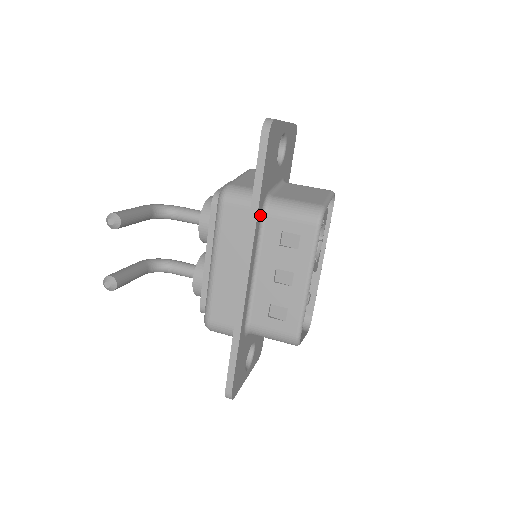
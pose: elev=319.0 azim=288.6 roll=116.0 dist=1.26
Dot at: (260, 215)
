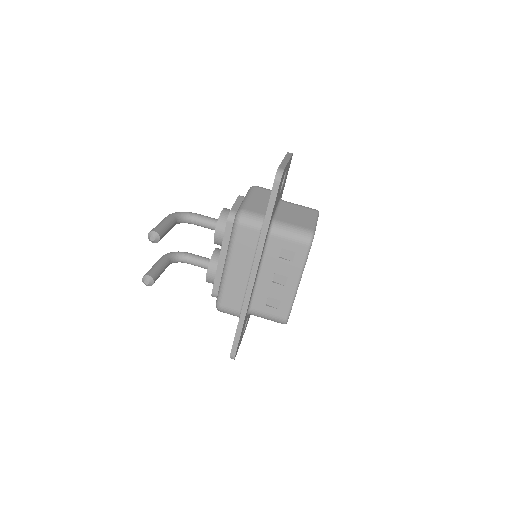
Dot at: (266, 236)
